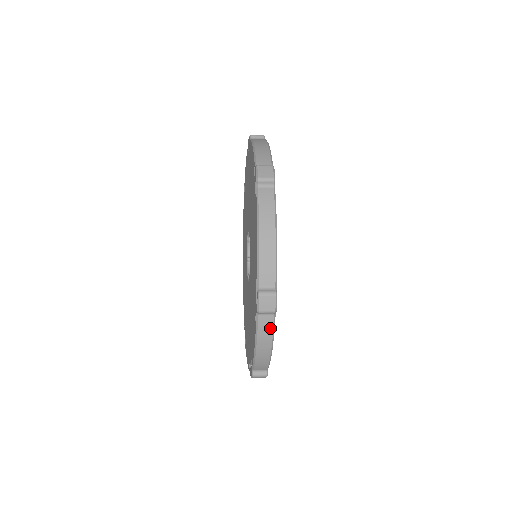
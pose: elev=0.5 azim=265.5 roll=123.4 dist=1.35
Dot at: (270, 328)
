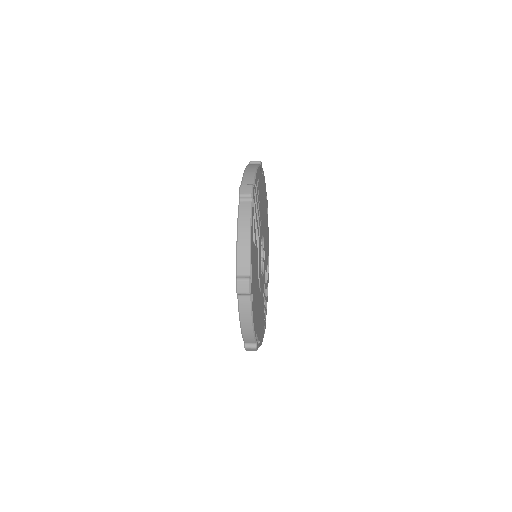
Dot at: (248, 212)
